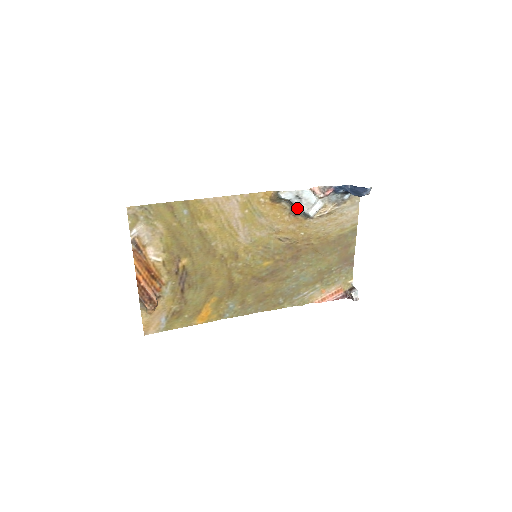
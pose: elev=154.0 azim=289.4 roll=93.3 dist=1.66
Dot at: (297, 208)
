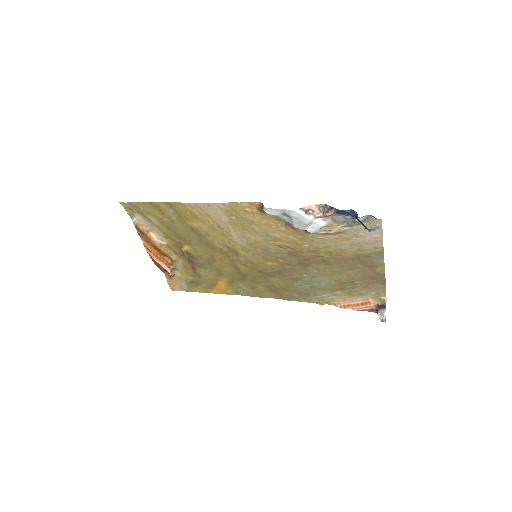
Dot at: occluded
